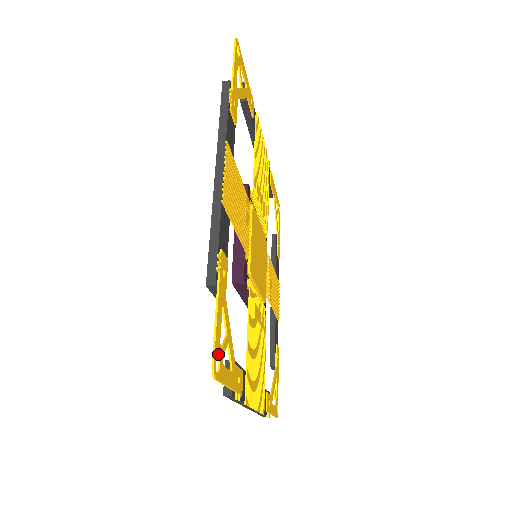
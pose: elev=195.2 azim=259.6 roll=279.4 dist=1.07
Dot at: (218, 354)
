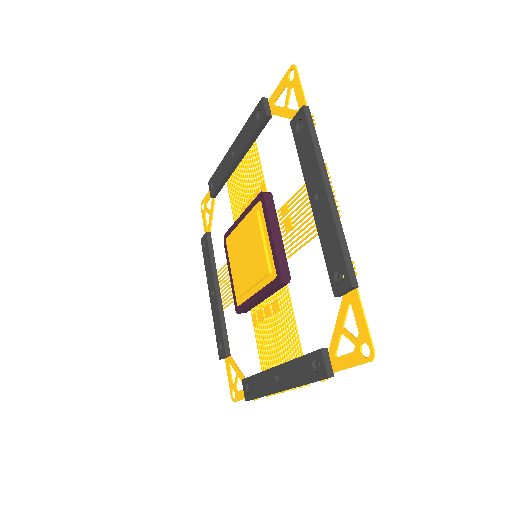
Dot at: (364, 342)
